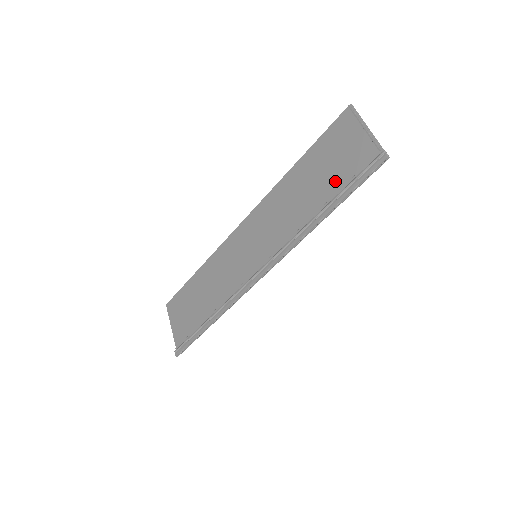
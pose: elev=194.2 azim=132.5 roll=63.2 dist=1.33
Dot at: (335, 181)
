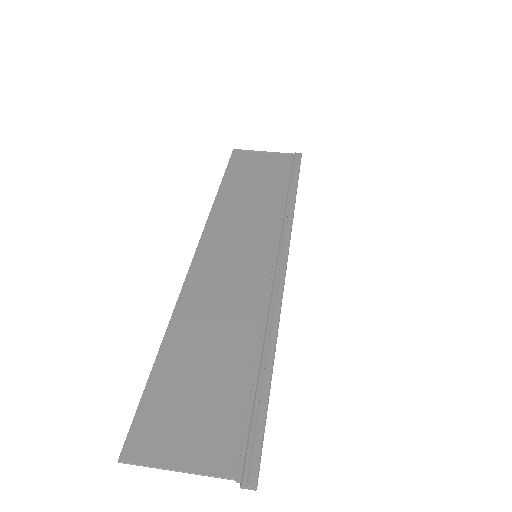
Dot at: (277, 177)
